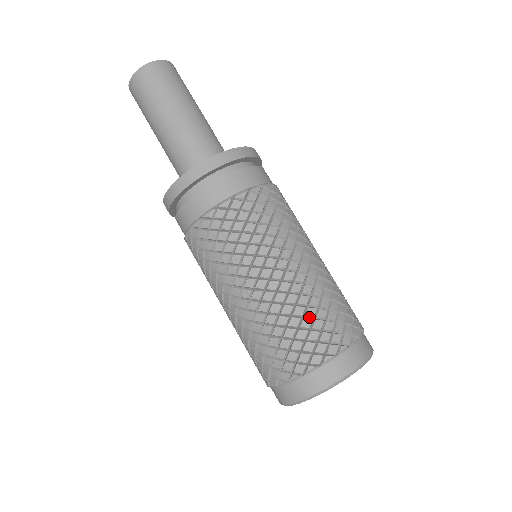
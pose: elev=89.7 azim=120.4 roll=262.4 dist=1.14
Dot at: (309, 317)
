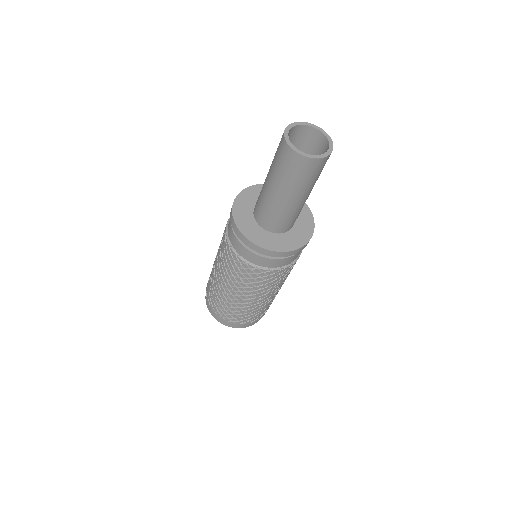
Dot at: (251, 312)
